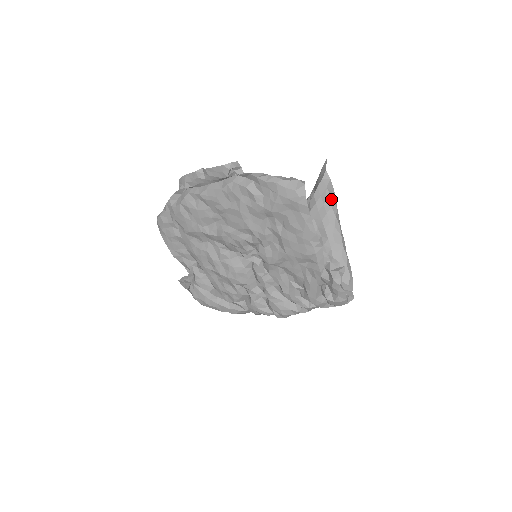
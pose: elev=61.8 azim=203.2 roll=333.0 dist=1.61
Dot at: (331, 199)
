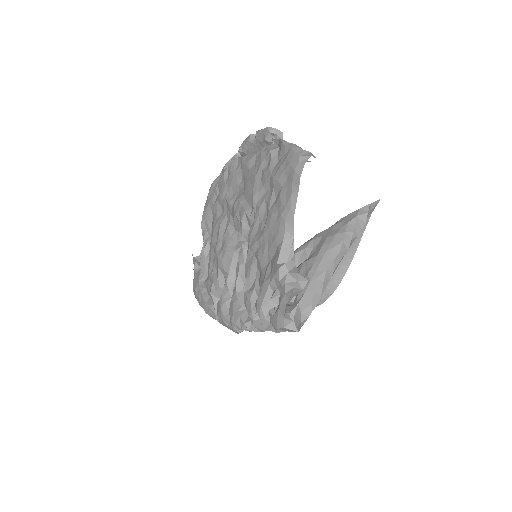
Dot at: (352, 227)
